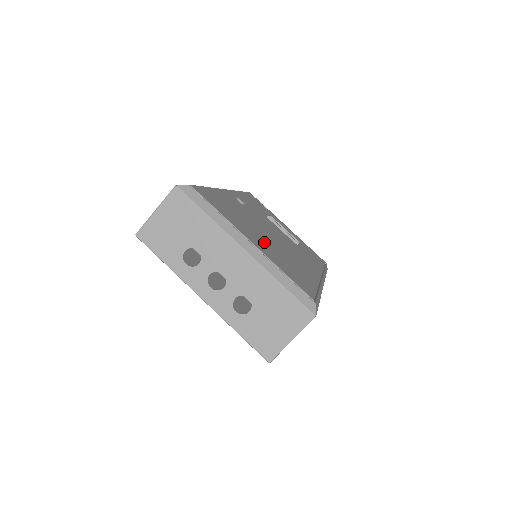
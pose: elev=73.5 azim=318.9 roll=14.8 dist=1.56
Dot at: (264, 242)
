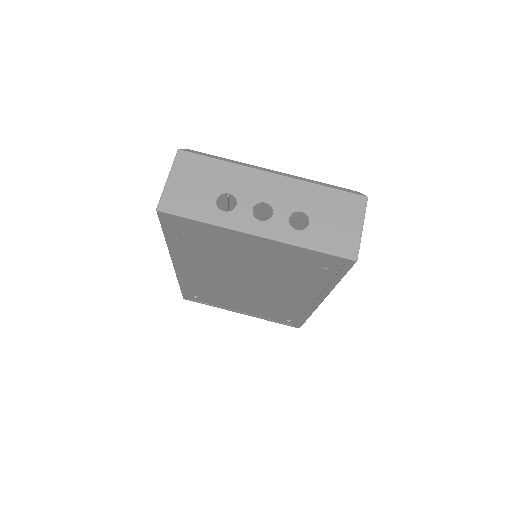
Dot at: occluded
